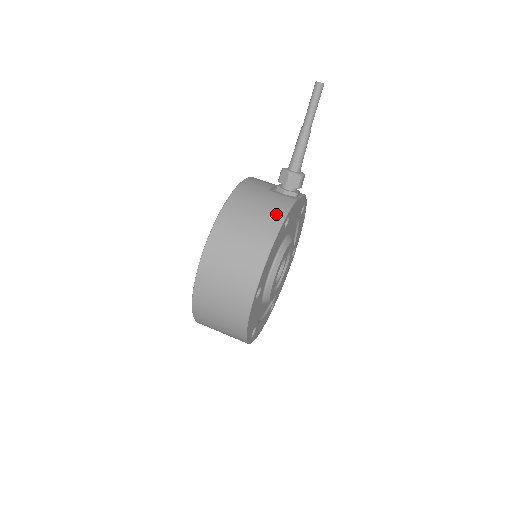
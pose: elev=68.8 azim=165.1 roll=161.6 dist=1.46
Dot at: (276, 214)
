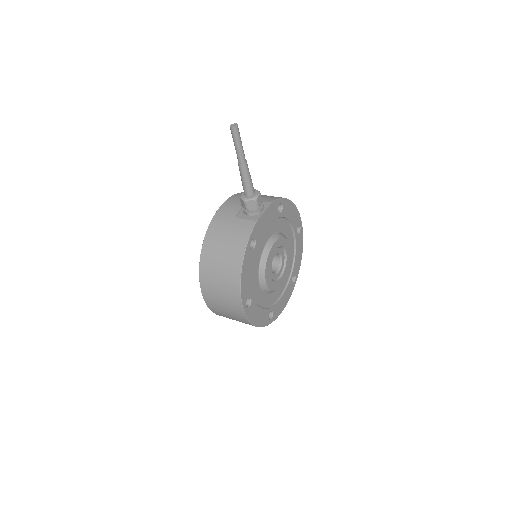
Dot at: (239, 244)
